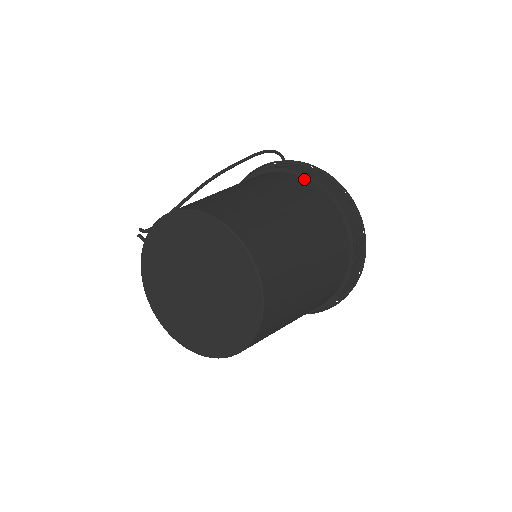
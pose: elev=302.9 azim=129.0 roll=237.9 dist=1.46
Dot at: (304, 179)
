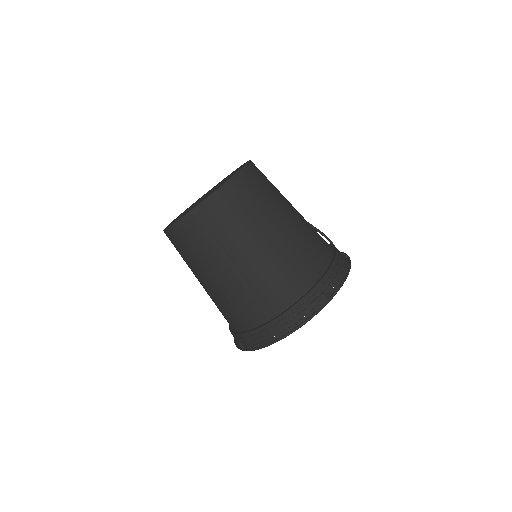
Dot at: occluded
